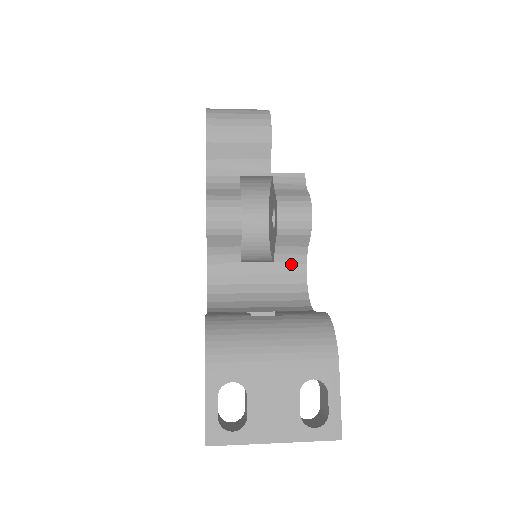
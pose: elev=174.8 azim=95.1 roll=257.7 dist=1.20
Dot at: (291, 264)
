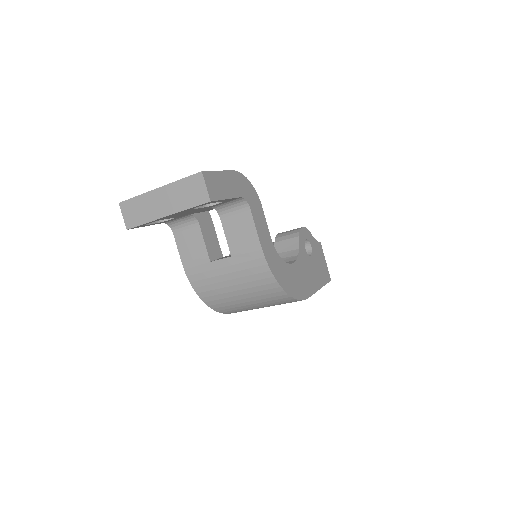
Dot at: occluded
